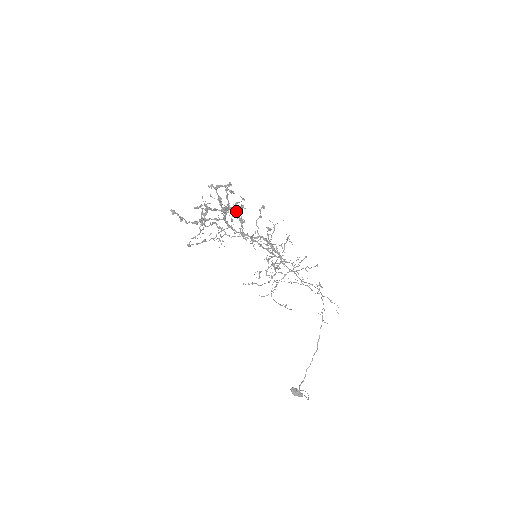
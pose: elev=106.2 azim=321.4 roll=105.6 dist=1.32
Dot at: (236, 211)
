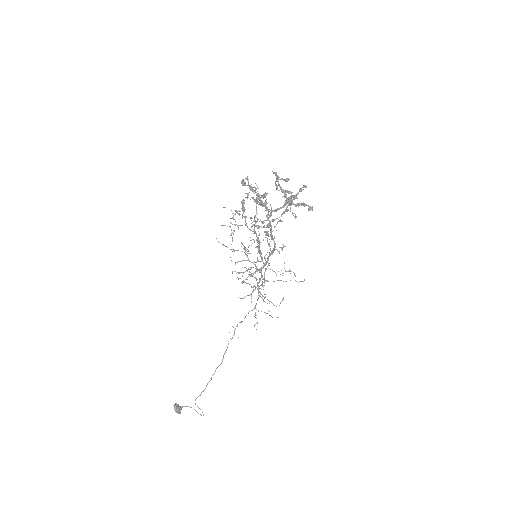
Dot at: (309, 210)
